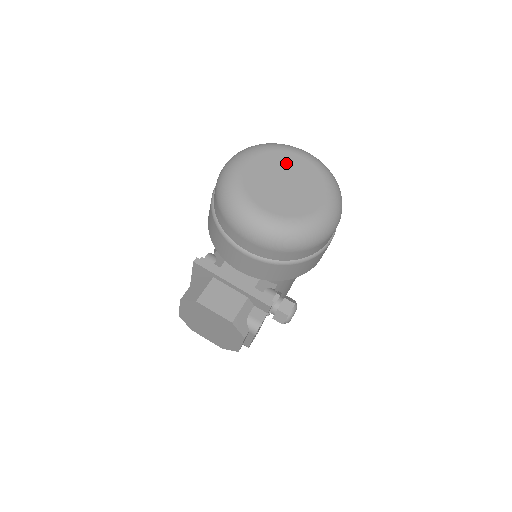
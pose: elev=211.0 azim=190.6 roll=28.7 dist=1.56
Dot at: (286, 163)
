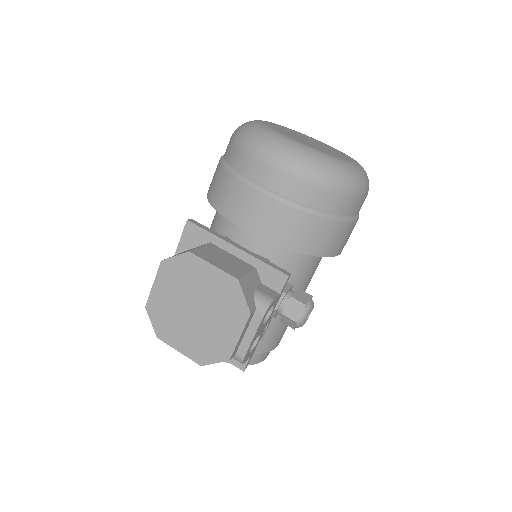
Dot at: (306, 137)
